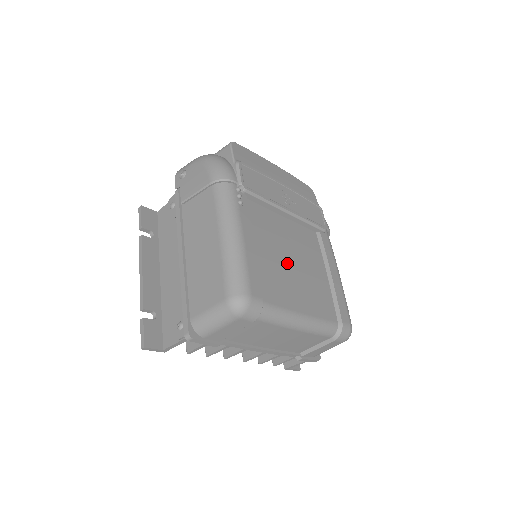
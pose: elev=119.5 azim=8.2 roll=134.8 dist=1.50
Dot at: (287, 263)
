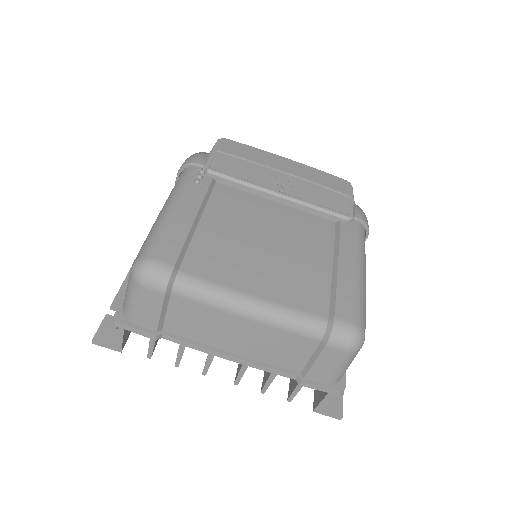
Dot at: (251, 242)
